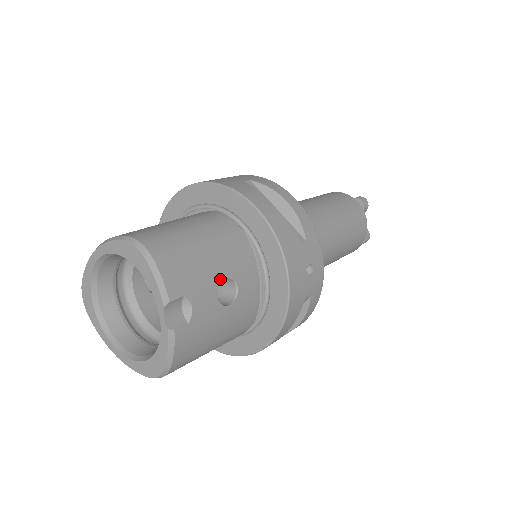
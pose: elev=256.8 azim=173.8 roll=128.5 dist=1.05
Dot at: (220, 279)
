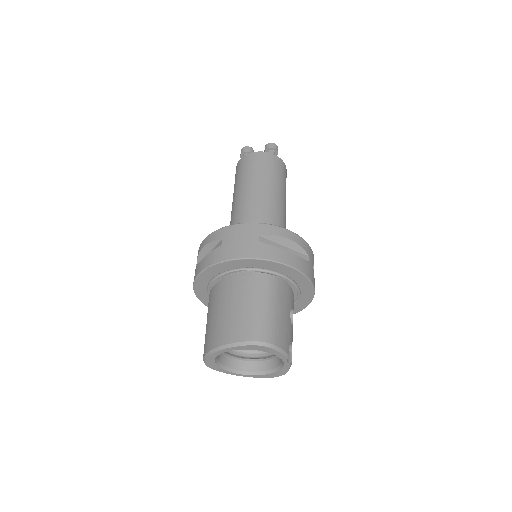
Dot at: occluded
